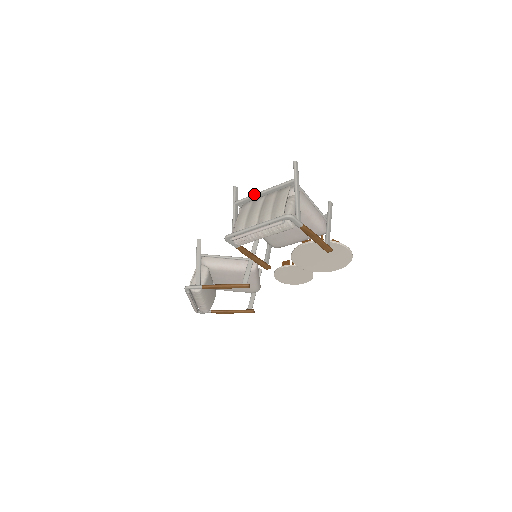
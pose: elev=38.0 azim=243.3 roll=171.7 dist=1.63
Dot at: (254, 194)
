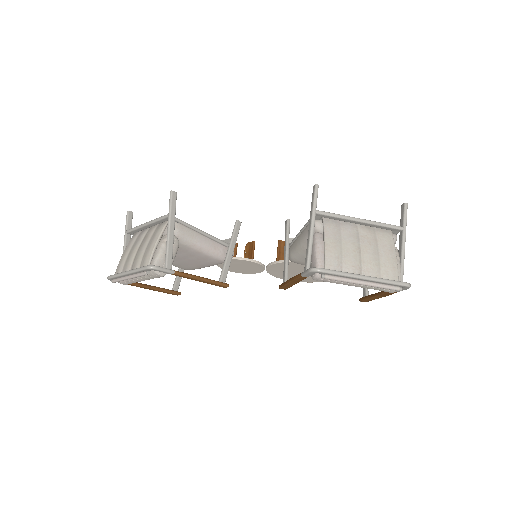
Dot at: (348, 216)
